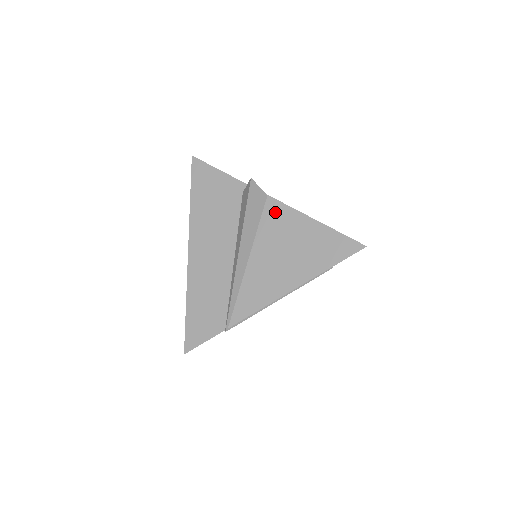
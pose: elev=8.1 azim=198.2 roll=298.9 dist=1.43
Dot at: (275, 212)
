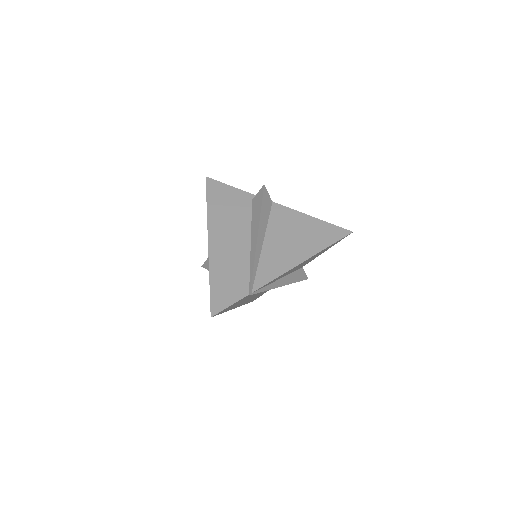
Dot at: (280, 212)
